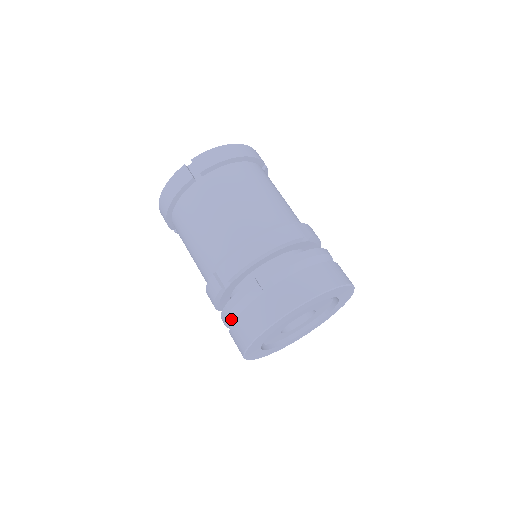
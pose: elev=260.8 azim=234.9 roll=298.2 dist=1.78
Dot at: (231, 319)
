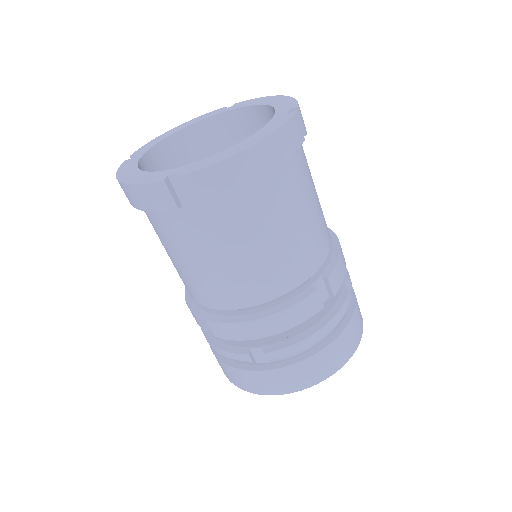
Dot at: occluded
